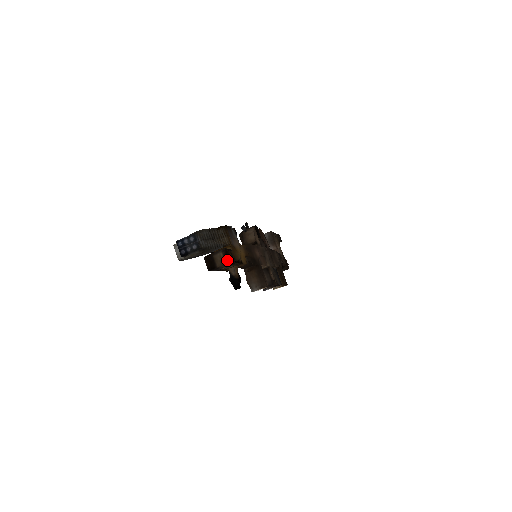
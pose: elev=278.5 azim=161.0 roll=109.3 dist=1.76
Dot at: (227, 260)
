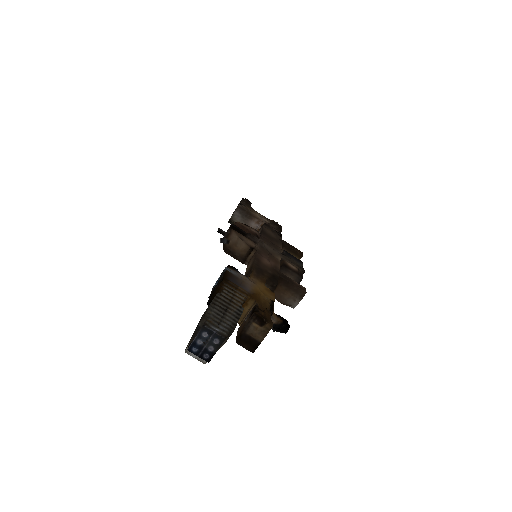
Dot at: (267, 327)
